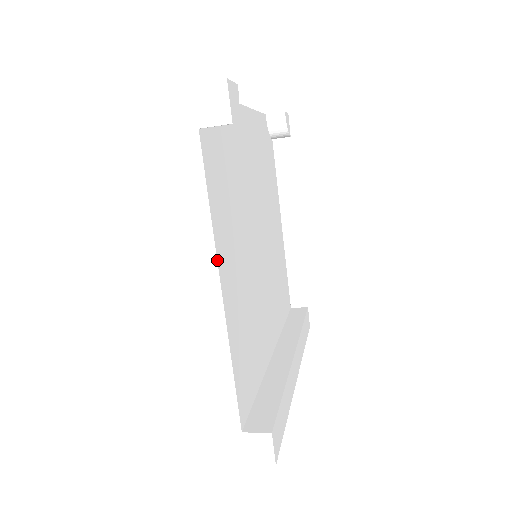
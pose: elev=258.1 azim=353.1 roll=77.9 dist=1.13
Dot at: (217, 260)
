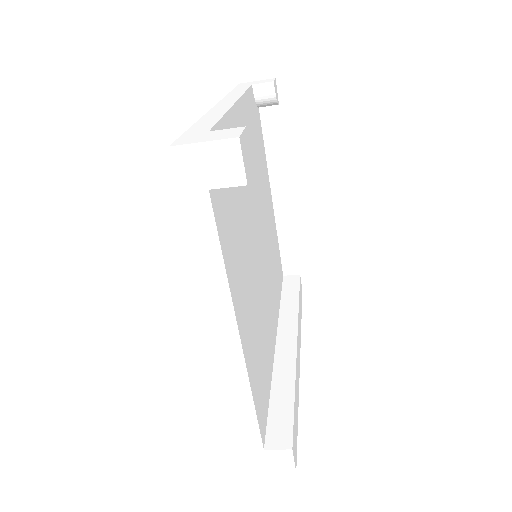
Dot at: (235, 314)
